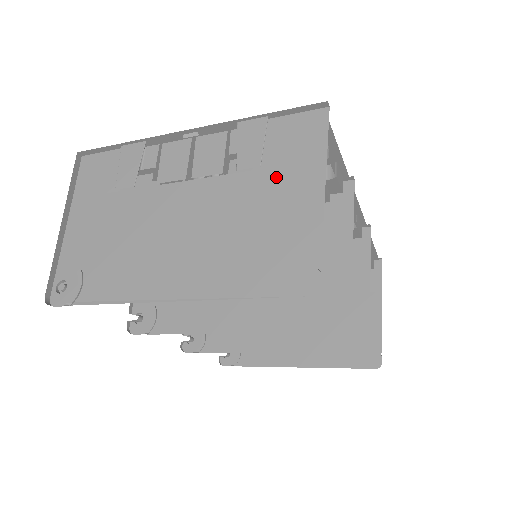
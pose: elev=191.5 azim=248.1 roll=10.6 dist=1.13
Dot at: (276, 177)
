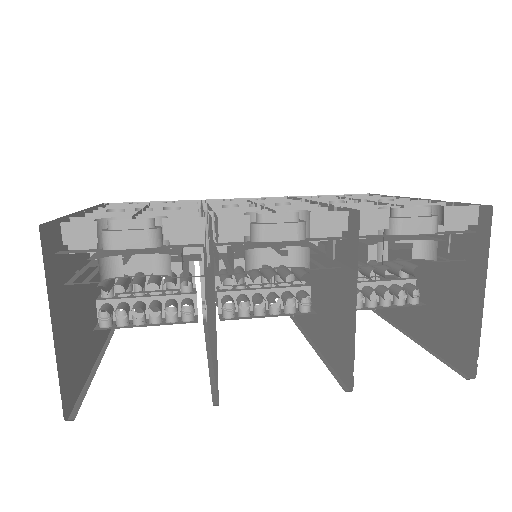
Dot at: occluded
